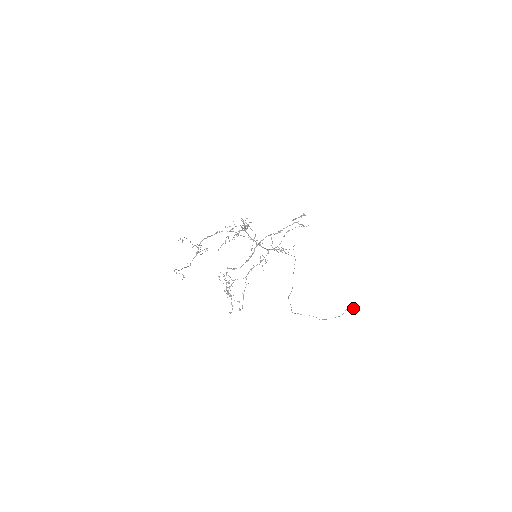
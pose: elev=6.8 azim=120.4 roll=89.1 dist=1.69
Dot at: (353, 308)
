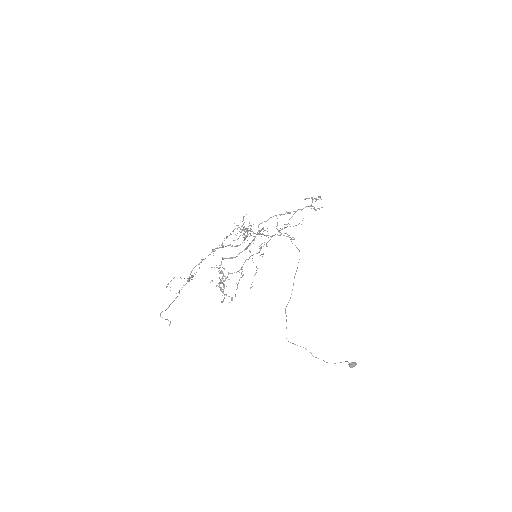
Dot at: (350, 367)
